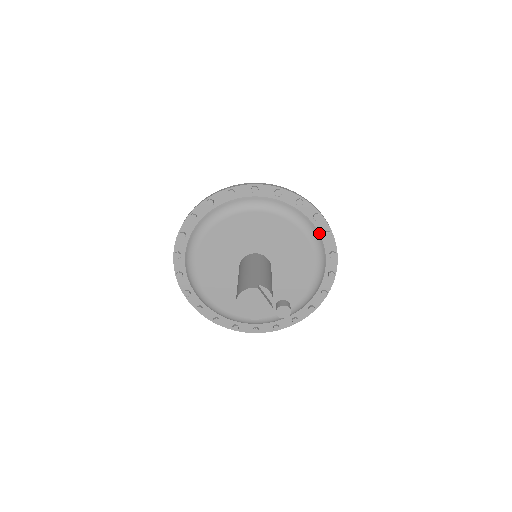
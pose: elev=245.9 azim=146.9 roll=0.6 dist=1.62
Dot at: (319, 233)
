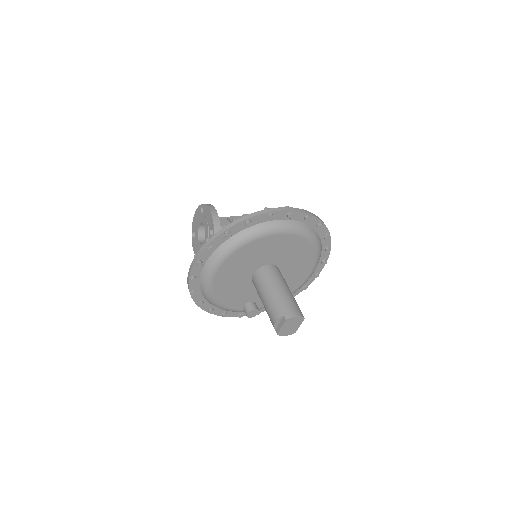
Dot at: occluded
